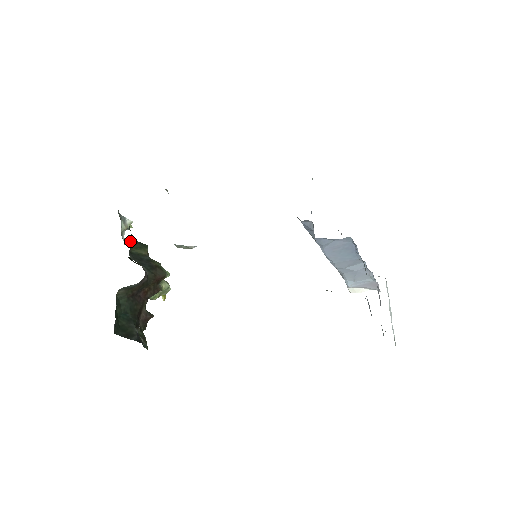
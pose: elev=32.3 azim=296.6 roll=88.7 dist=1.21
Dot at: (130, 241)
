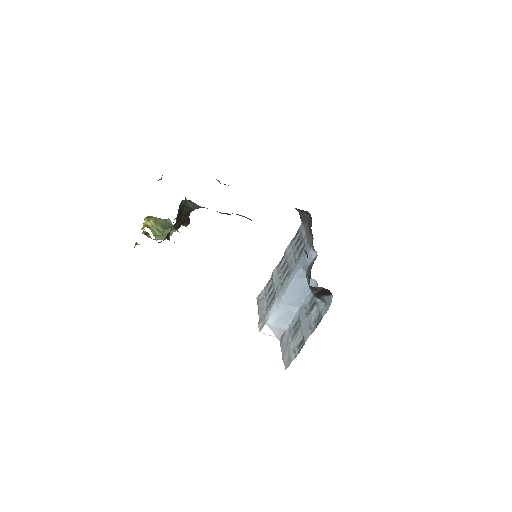
Dot at: occluded
